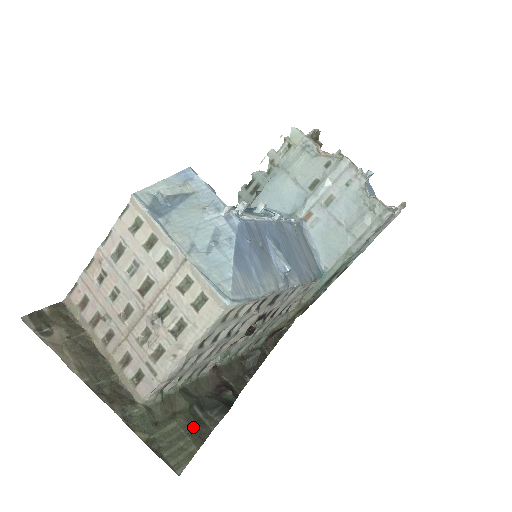
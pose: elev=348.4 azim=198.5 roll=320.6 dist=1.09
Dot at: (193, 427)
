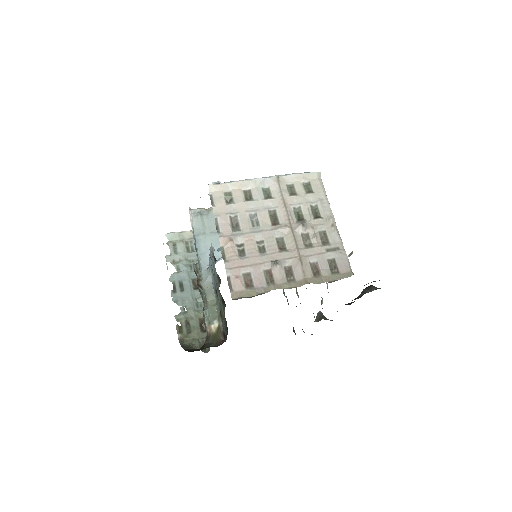
Dot at: occluded
